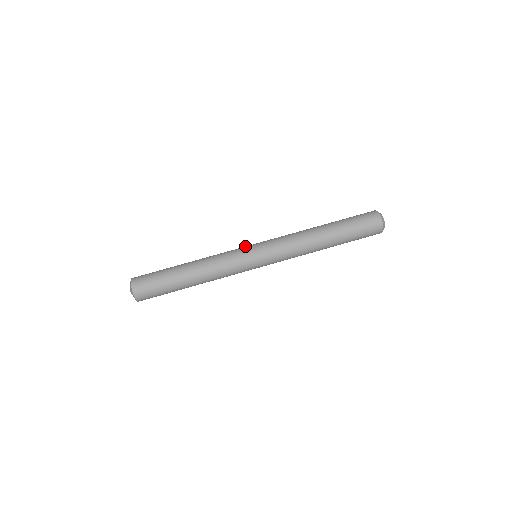
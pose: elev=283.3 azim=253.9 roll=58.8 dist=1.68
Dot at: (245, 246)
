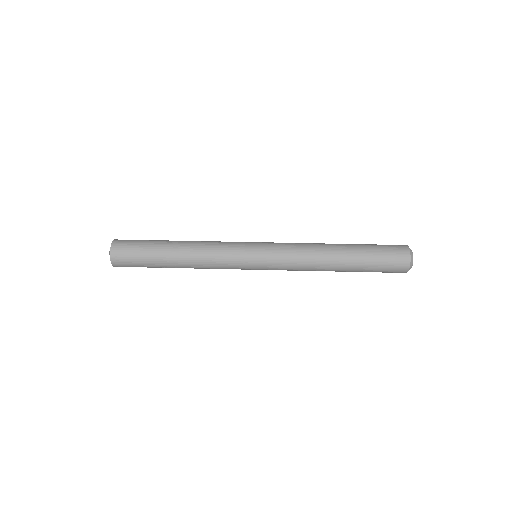
Dot at: occluded
